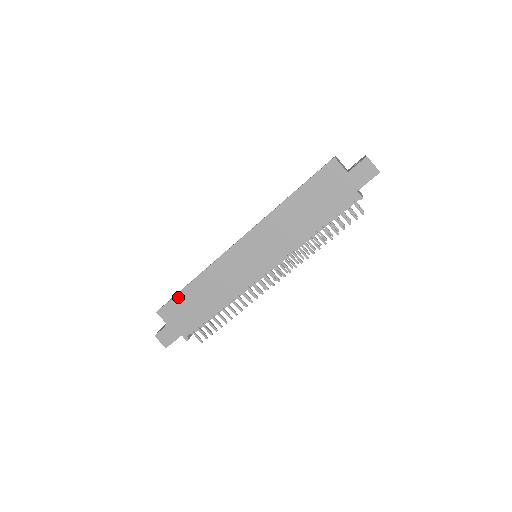
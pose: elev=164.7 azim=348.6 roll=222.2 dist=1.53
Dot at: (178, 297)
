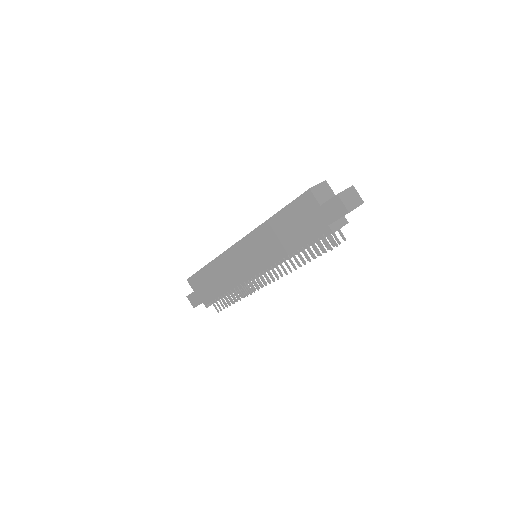
Dot at: (199, 273)
